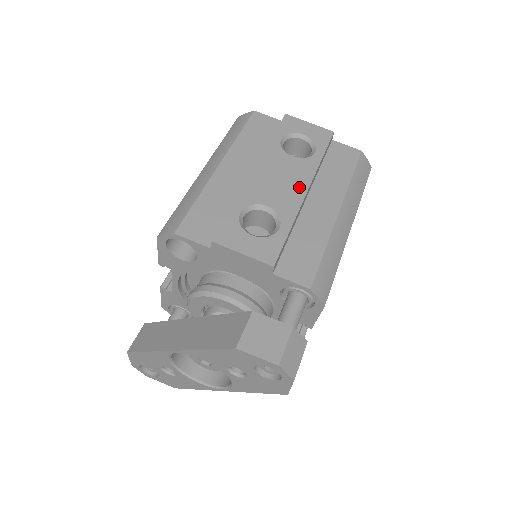
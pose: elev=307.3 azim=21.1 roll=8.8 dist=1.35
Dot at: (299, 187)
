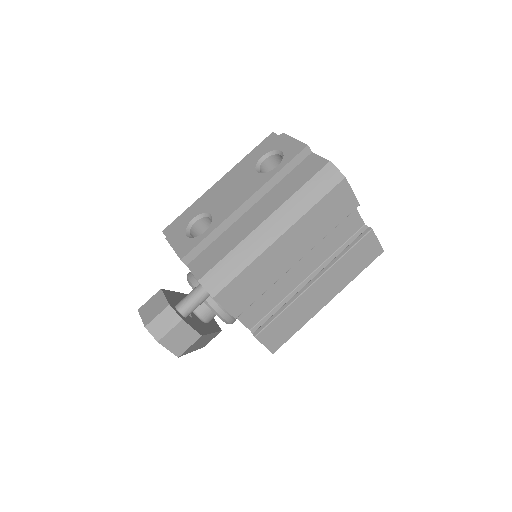
Dot at: (241, 199)
